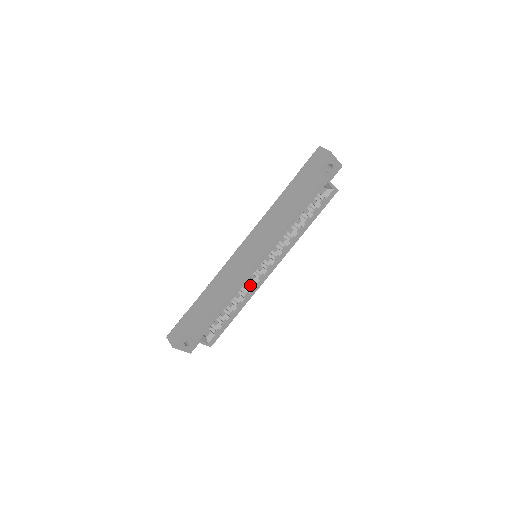
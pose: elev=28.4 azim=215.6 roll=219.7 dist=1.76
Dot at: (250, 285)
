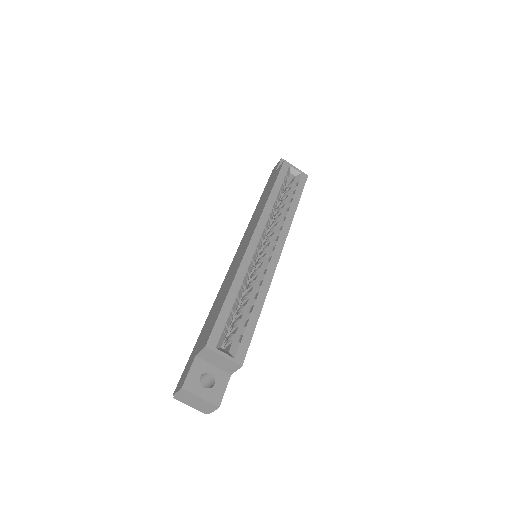
Dot at: (260, 273)
